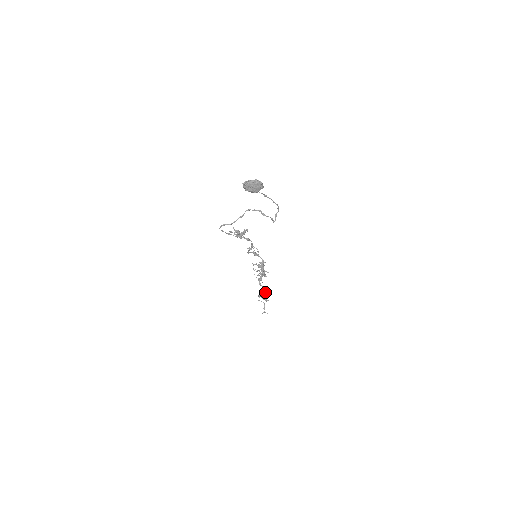
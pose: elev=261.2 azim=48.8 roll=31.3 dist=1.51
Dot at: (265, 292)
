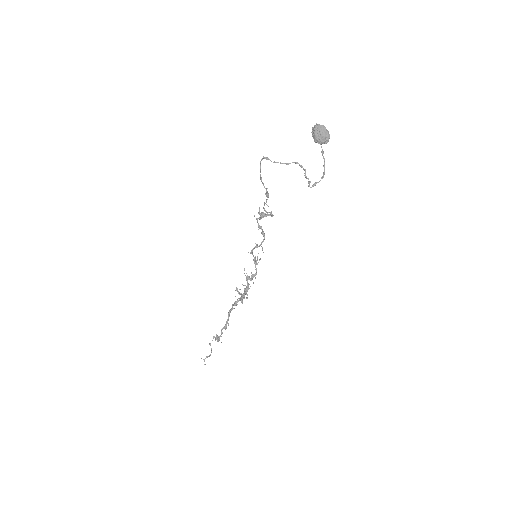
Dot at: (226, 325)
